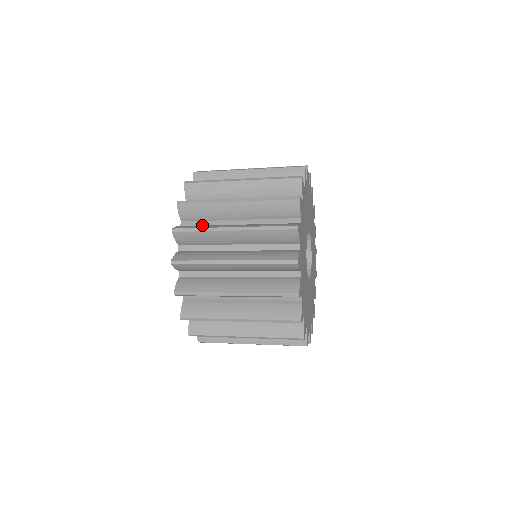
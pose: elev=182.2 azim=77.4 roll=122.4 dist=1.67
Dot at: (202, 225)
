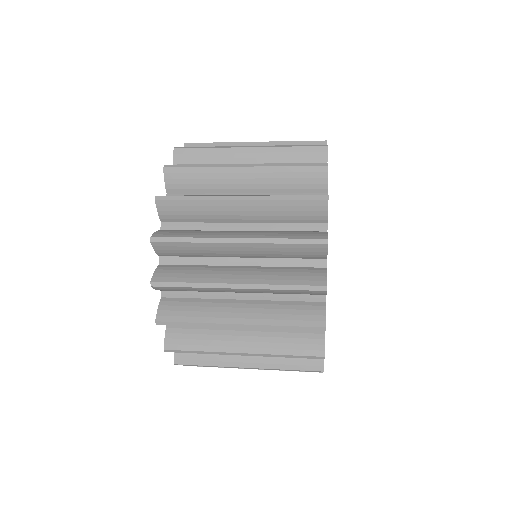
Dot at: (191, 297)
